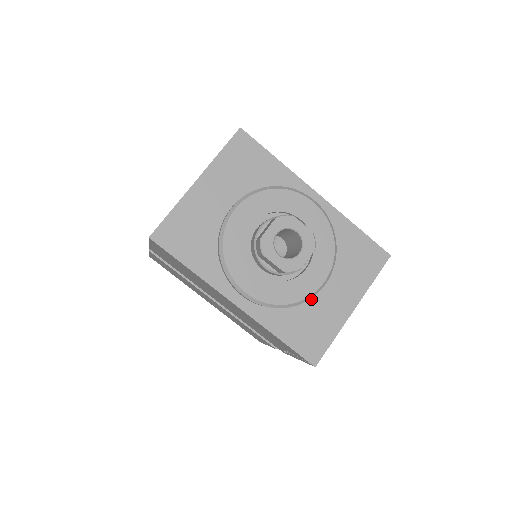
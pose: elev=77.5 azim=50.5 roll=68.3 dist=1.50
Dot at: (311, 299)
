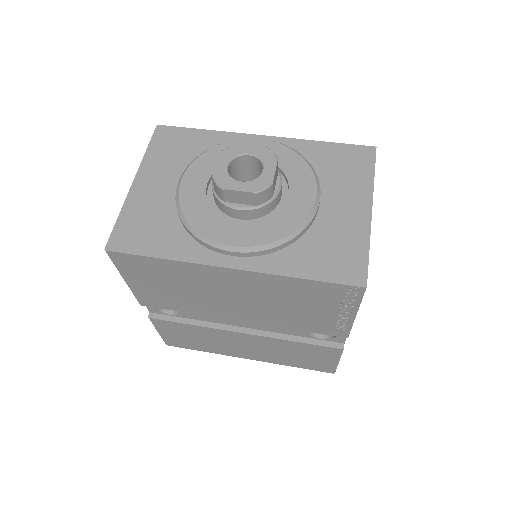
Dot at: (315, 223)
